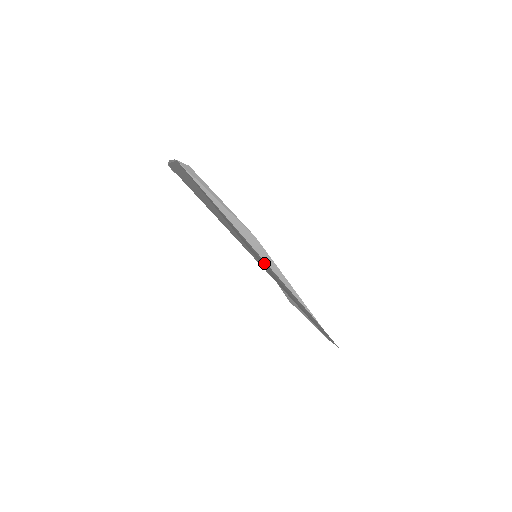
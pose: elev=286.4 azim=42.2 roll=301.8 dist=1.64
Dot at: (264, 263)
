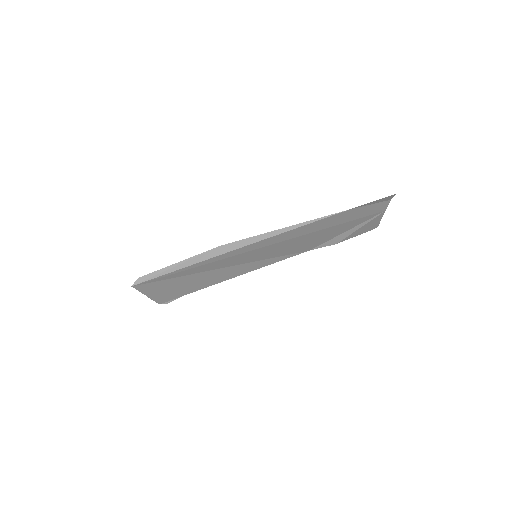
Dot at: (256, 248)
